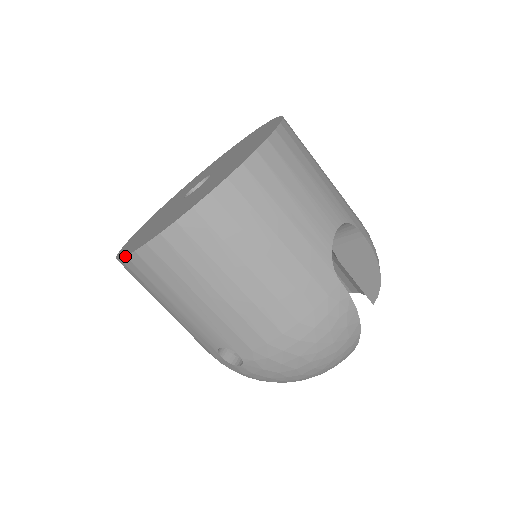
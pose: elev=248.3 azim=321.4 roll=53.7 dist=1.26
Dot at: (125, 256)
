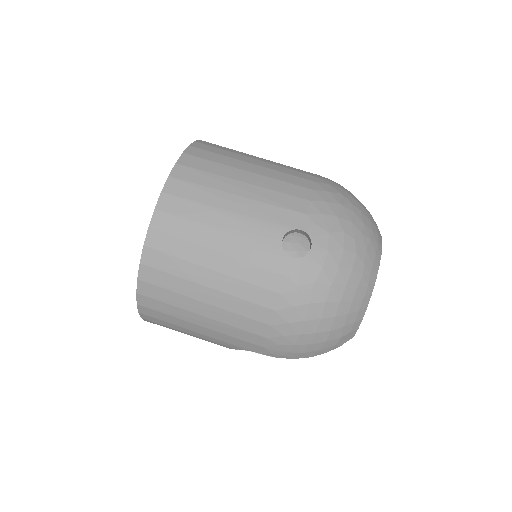
Dot at: occluded
